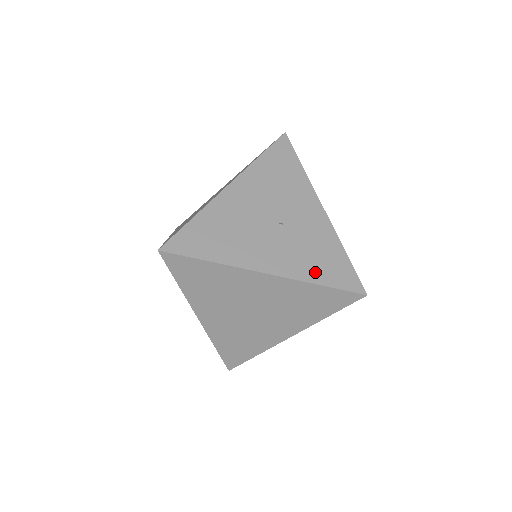
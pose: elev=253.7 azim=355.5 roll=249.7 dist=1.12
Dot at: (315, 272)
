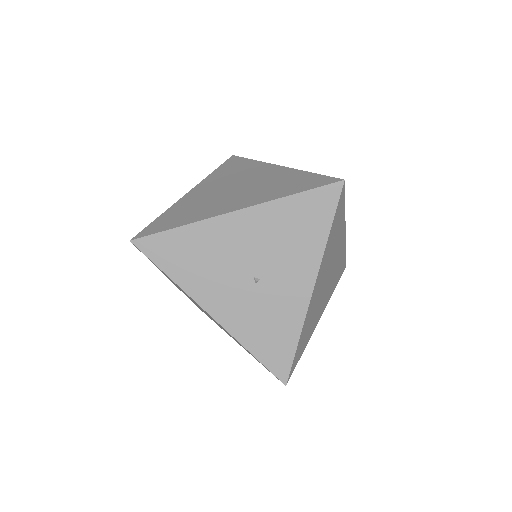
Dot at: (255, 340)
